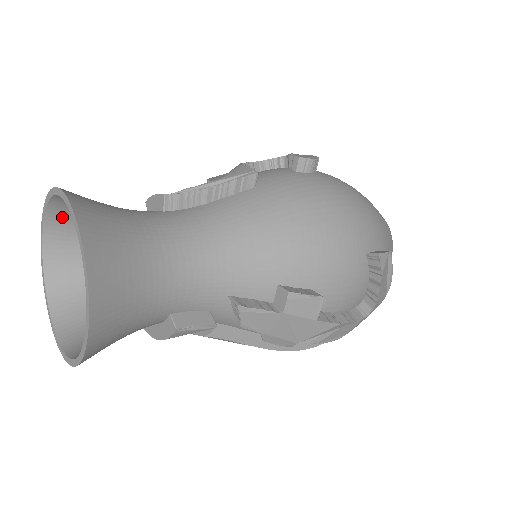
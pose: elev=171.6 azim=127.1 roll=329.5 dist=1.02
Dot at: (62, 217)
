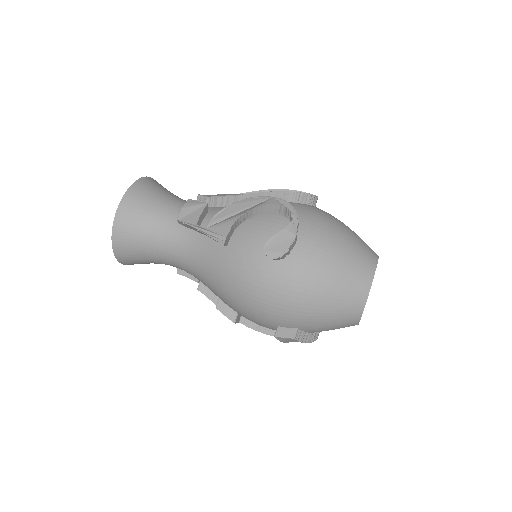
Dot at: (149, 186)
